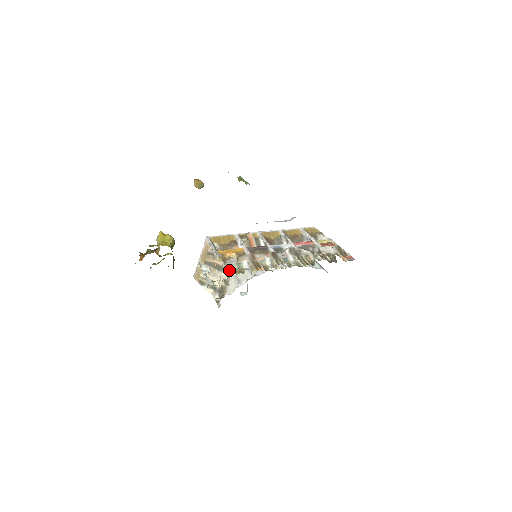
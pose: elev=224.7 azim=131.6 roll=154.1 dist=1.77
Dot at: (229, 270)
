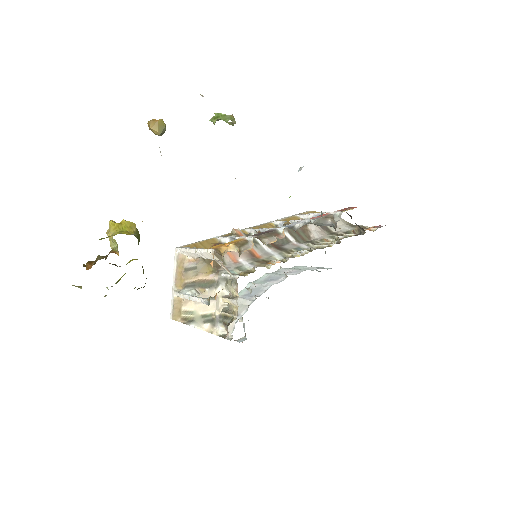
Dot at: (230, 274)
